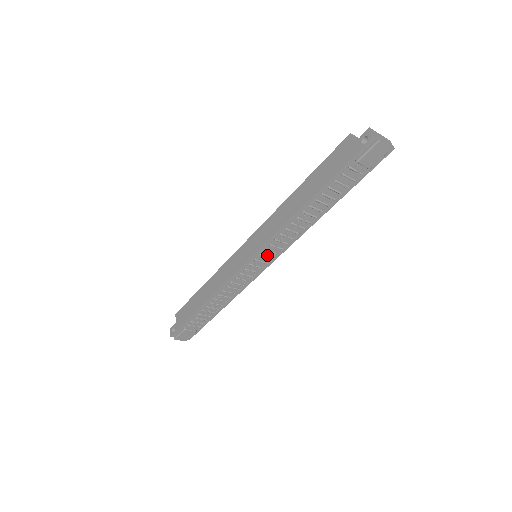
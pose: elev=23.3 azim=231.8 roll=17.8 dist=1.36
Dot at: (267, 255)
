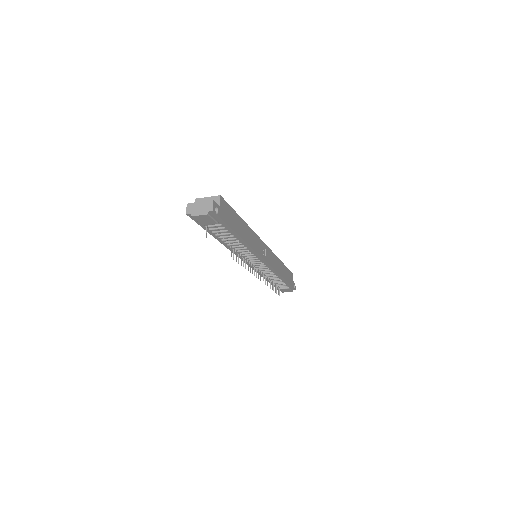
Dot at: (253, 260)
